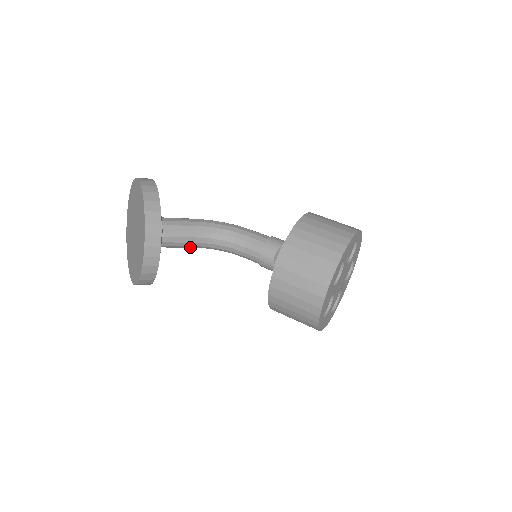
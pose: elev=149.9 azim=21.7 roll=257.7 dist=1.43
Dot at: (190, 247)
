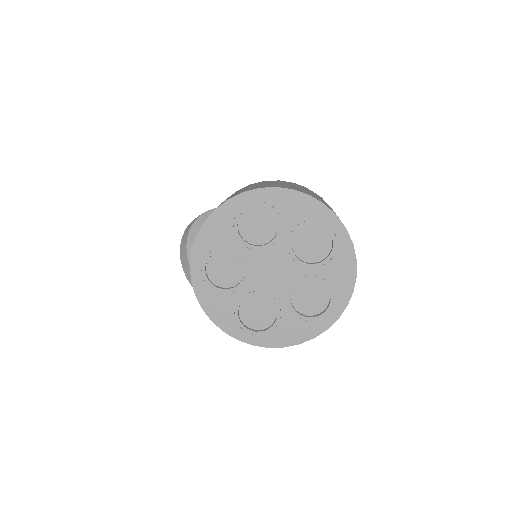
Dot at: occluded
